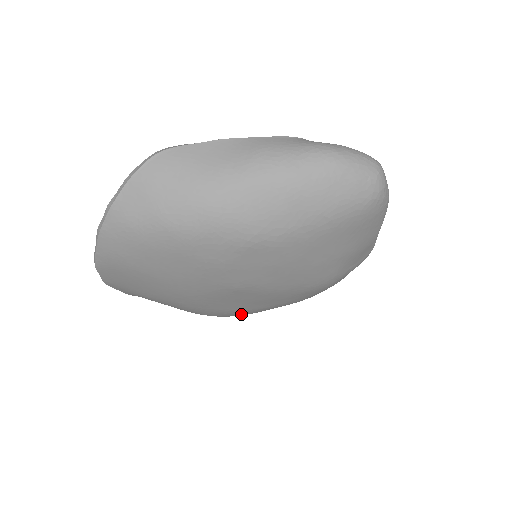
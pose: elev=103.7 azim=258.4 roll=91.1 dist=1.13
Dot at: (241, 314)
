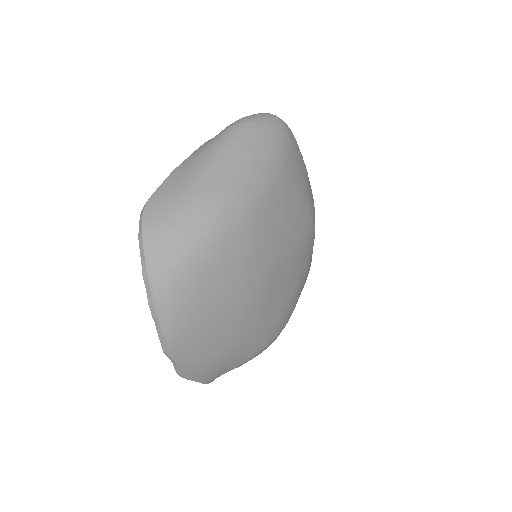
Dot at: (286, 316)
